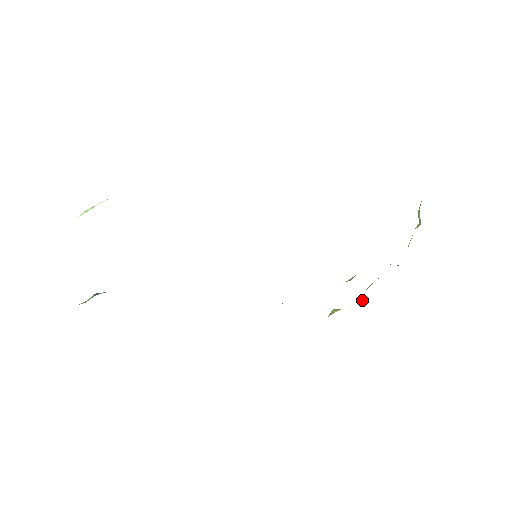
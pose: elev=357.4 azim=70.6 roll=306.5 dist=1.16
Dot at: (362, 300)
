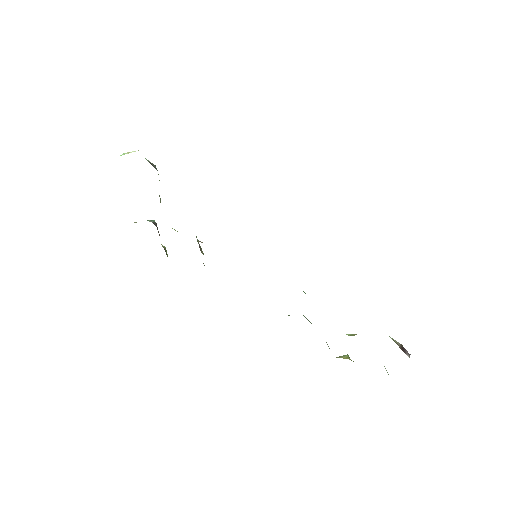
Dot at: occluded
